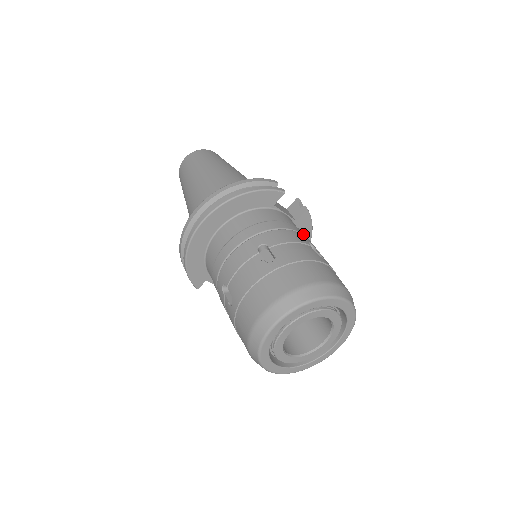
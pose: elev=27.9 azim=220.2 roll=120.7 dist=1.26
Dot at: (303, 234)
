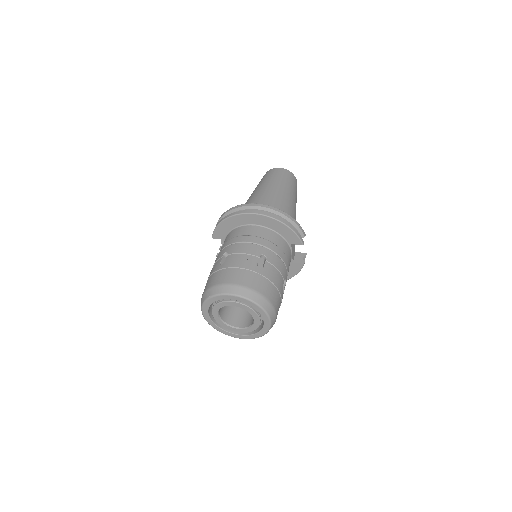
Dot at: occluded
